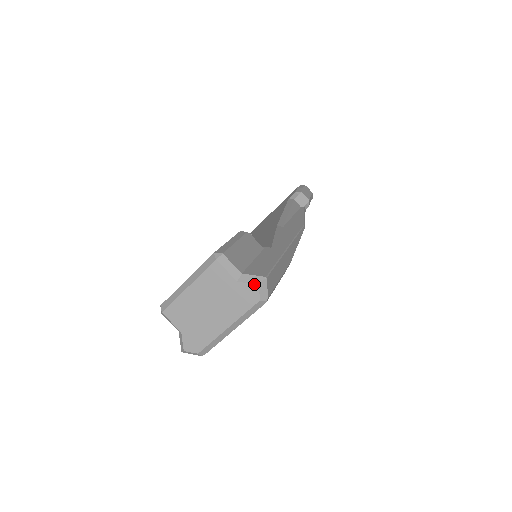
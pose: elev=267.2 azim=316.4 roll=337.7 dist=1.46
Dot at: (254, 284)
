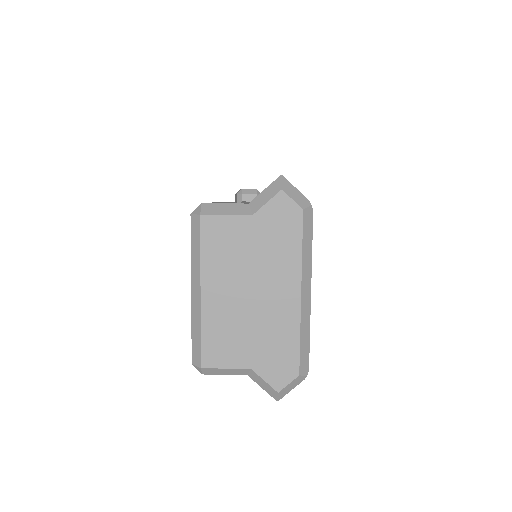
Dot at: (275, 195)
